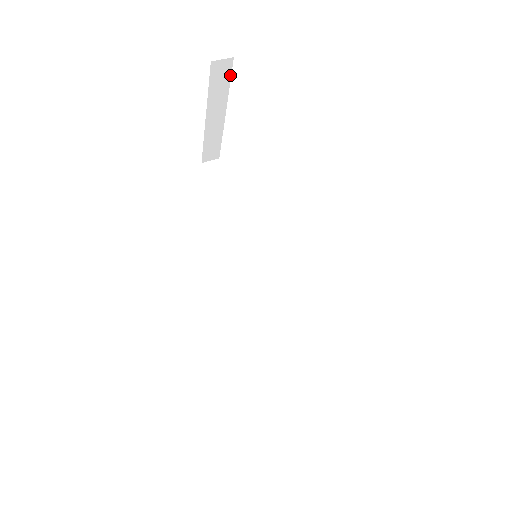
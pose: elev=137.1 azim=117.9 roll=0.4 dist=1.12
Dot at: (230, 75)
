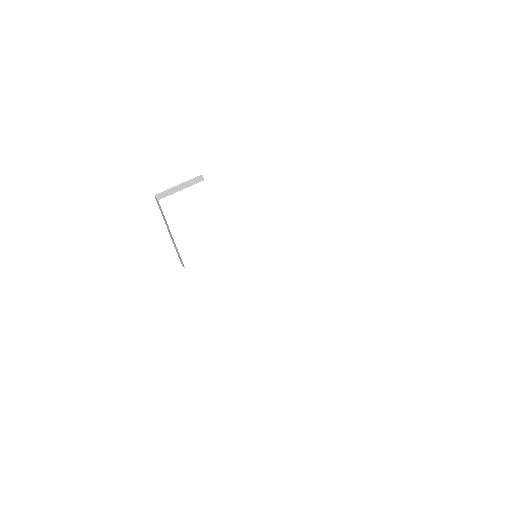
Dot at: (161, 210)
